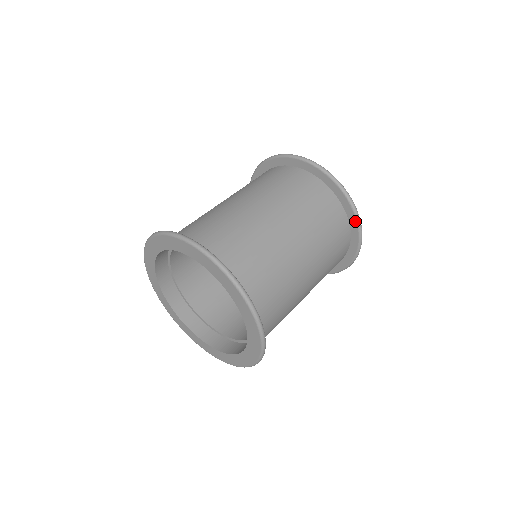
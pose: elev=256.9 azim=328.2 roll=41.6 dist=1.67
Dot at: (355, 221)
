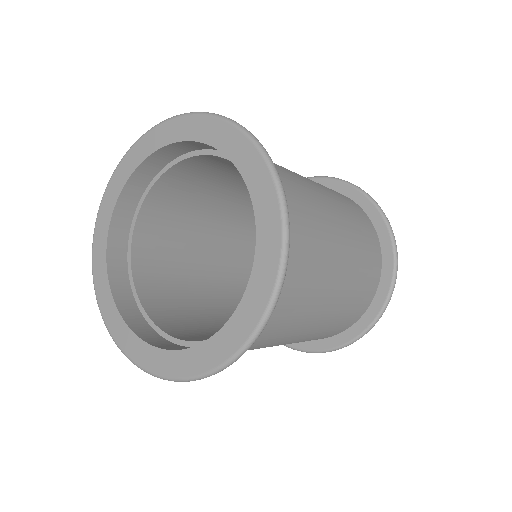
Dot at: (362, 330)
